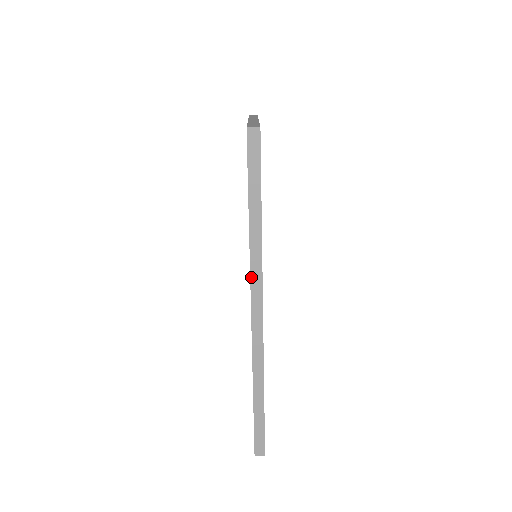
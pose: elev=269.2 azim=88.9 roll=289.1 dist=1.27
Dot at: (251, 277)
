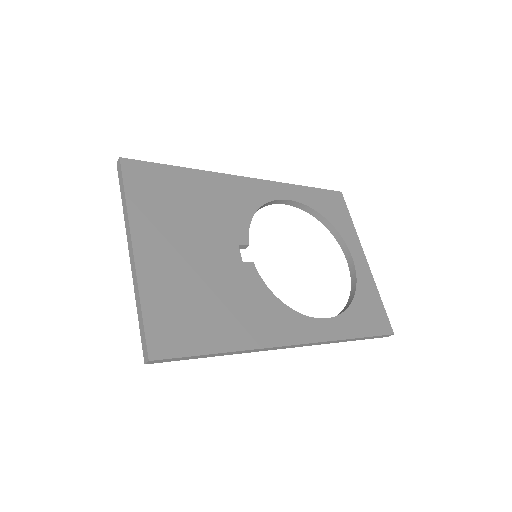
Dot at: occluded
